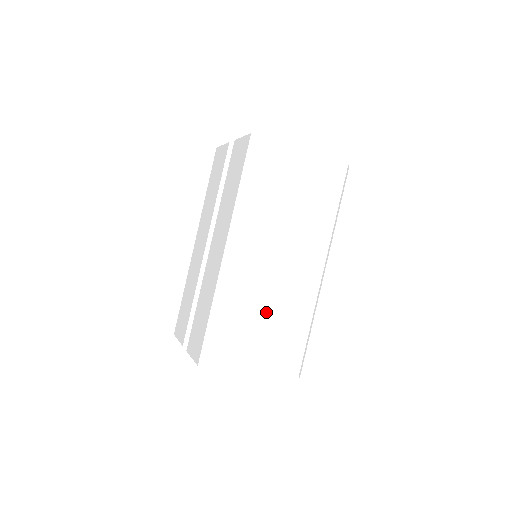
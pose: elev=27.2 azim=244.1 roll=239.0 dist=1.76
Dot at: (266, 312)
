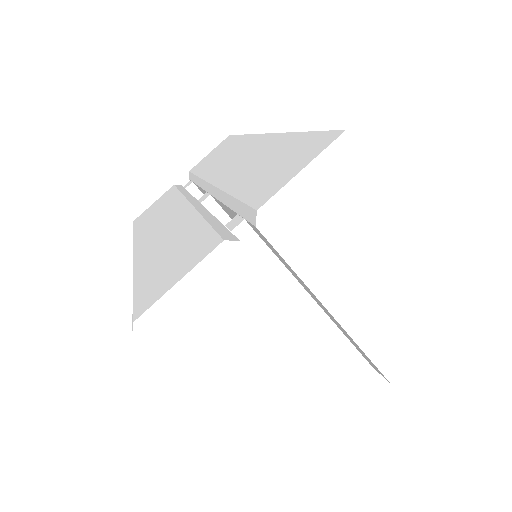
Dot at: occluded
